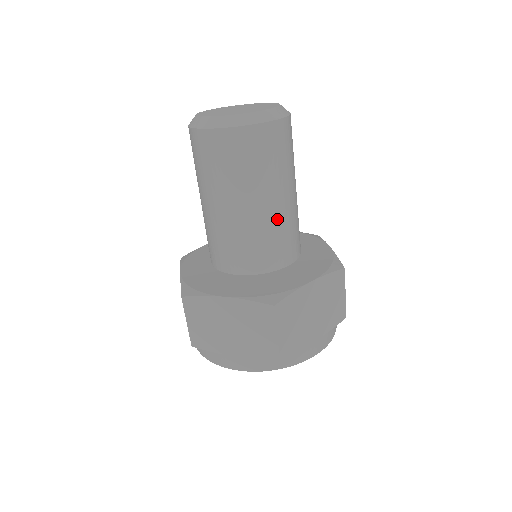
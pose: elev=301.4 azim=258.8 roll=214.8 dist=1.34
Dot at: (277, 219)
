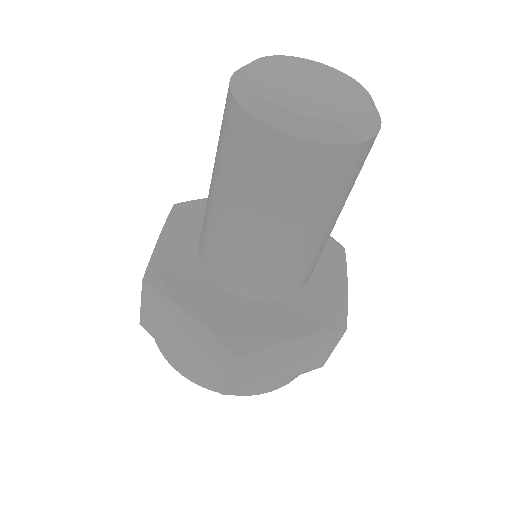
Dot at: occluded
